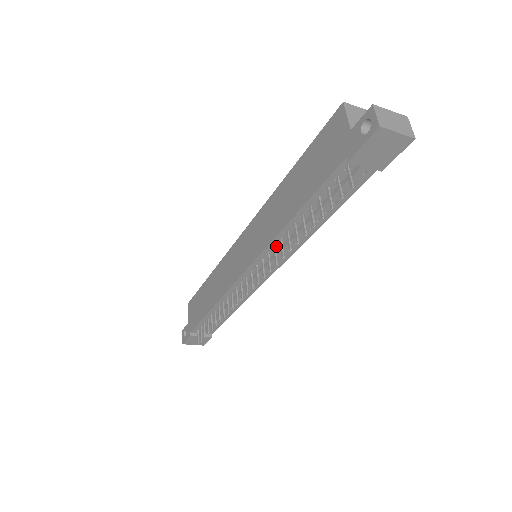
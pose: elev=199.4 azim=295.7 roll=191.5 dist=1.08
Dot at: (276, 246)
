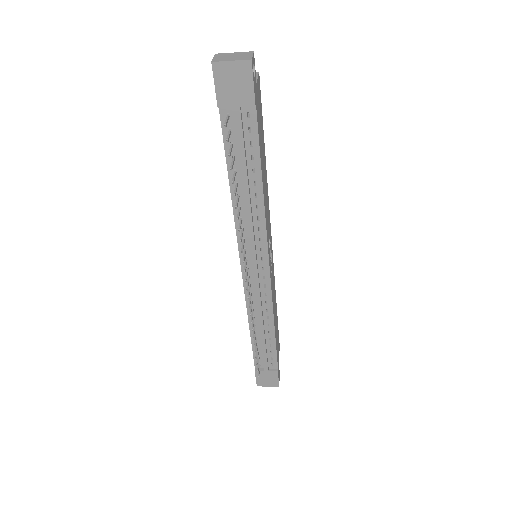
Dot at: (244, 228)
